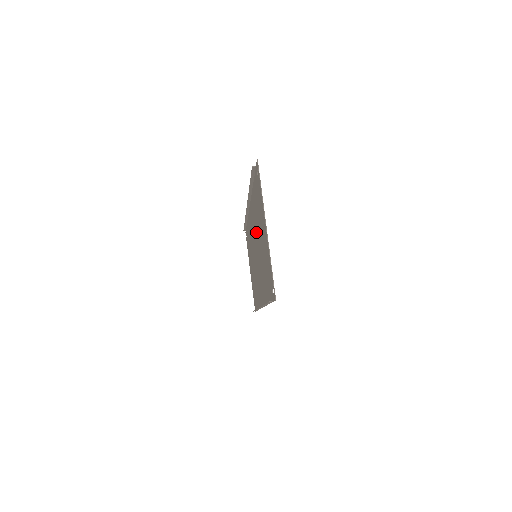
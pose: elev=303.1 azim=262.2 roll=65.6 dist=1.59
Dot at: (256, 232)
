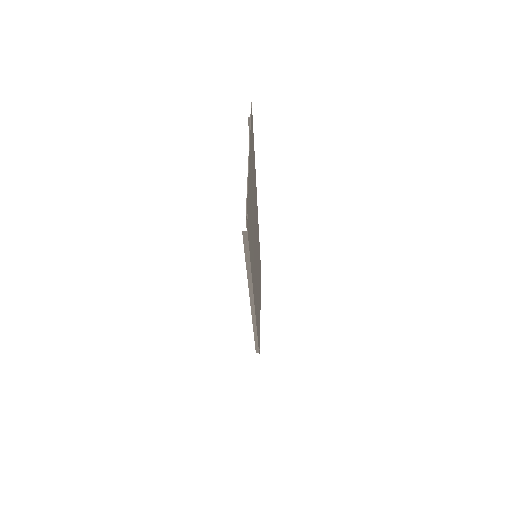
Dot at: occluded
